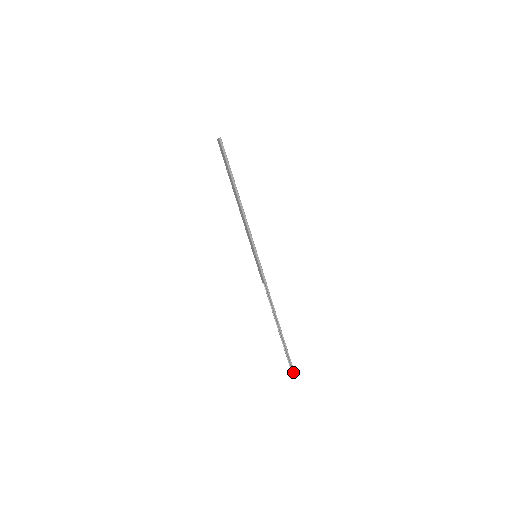
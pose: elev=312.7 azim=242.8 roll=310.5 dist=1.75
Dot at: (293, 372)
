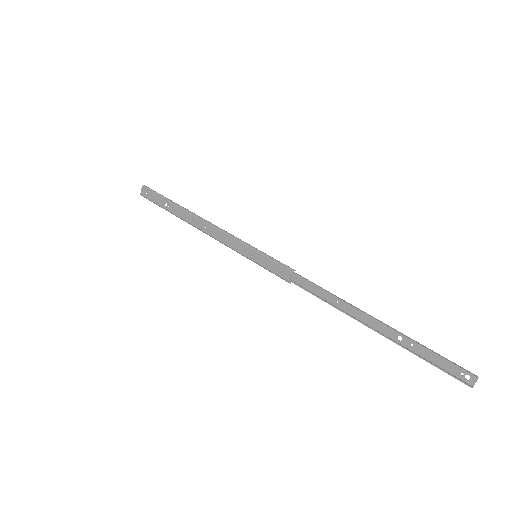
Dot at: (466, 371)
